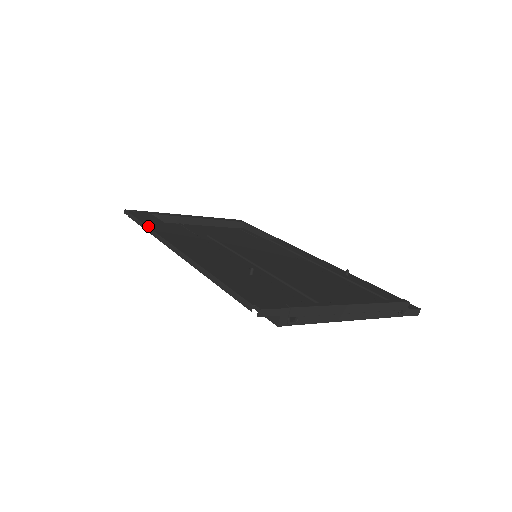
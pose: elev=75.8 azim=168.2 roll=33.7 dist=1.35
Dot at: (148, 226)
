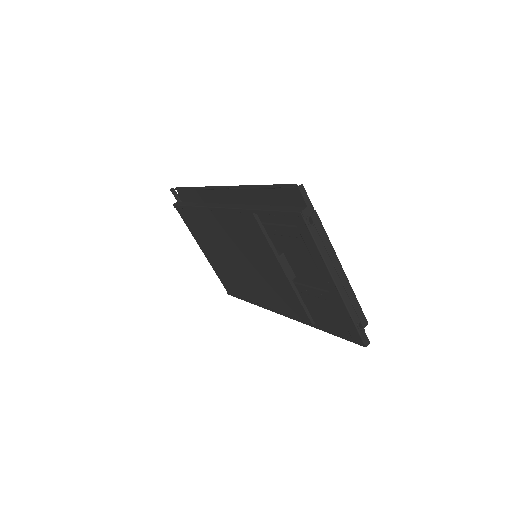
Dot at: occluded
